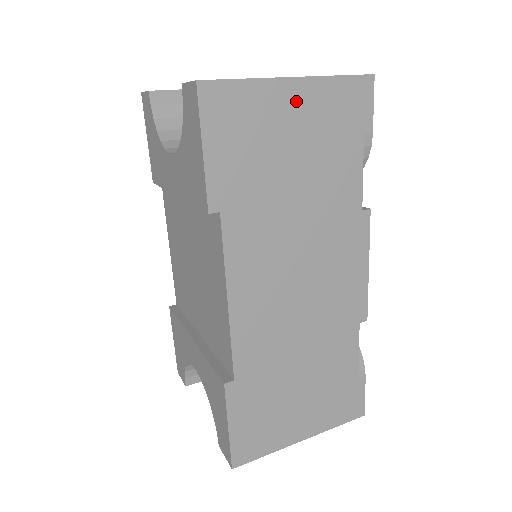
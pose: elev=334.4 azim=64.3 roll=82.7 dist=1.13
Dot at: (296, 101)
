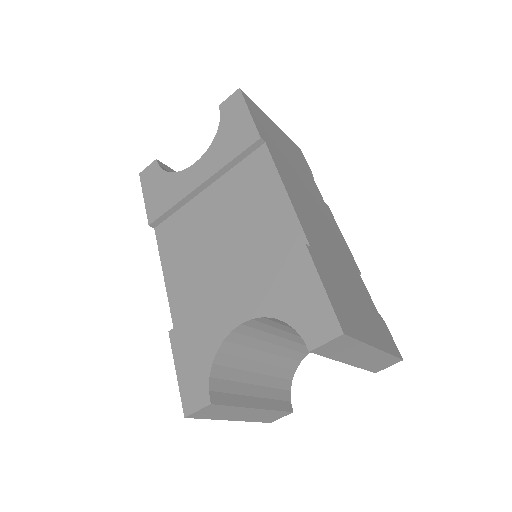
Dot at: (278, 131)
